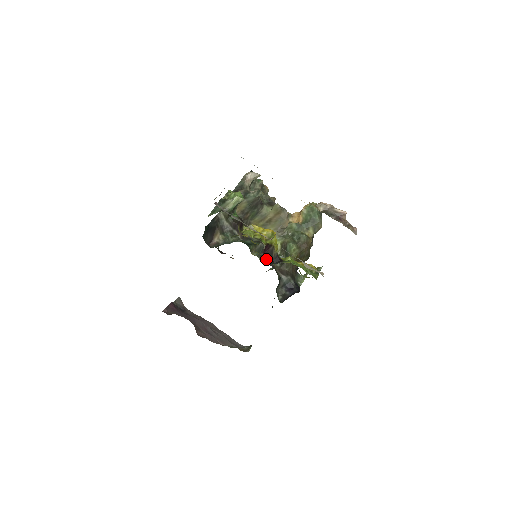
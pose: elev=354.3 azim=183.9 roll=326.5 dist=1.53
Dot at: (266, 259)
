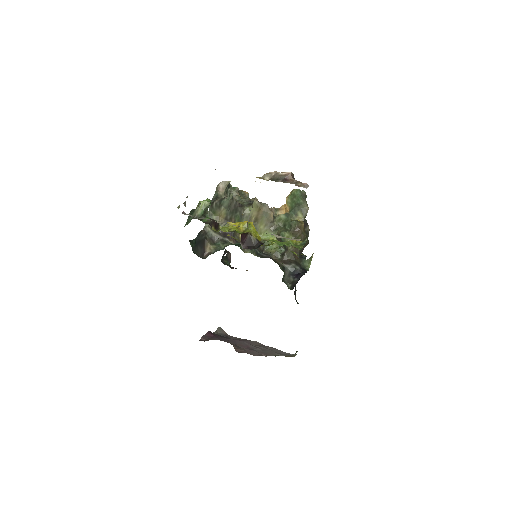
Dot at: (246, 247)
